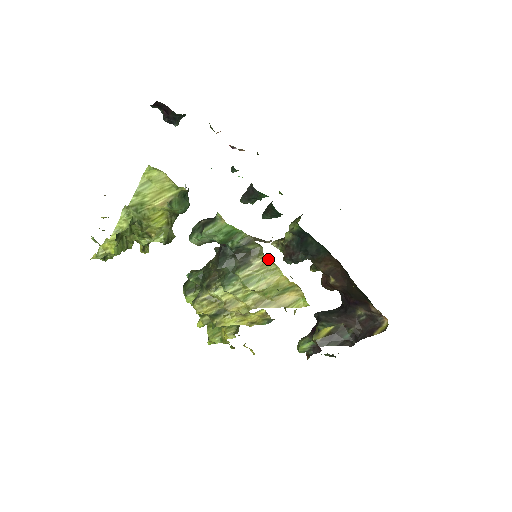
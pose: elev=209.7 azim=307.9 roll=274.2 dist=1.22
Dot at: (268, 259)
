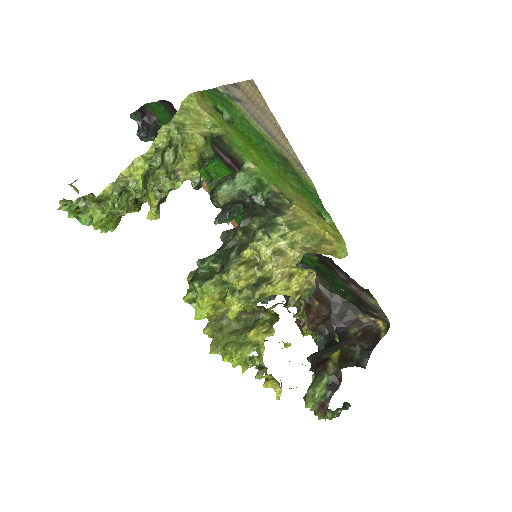
Dot at: (298, 211)
